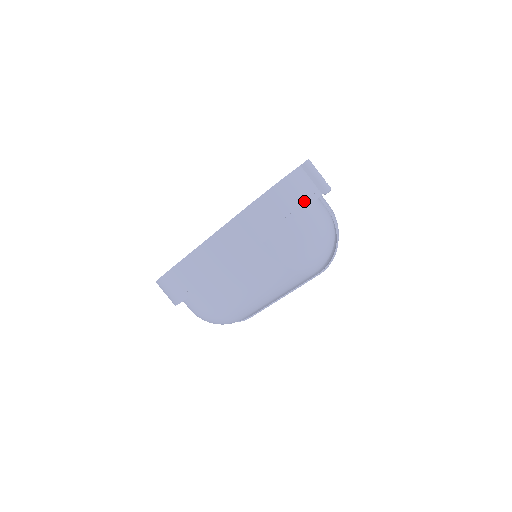
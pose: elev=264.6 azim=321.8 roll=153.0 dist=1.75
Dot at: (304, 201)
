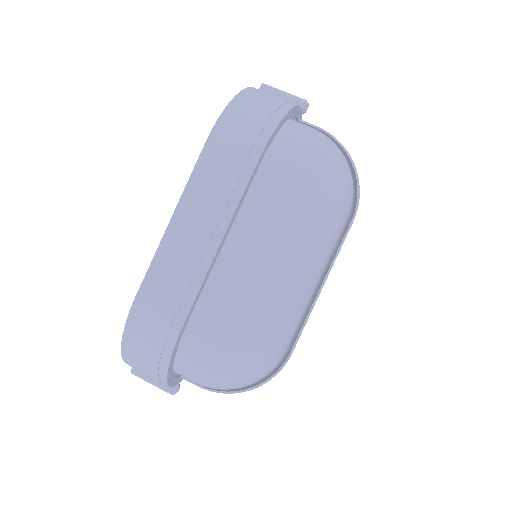
Dot at: (285, 104)
